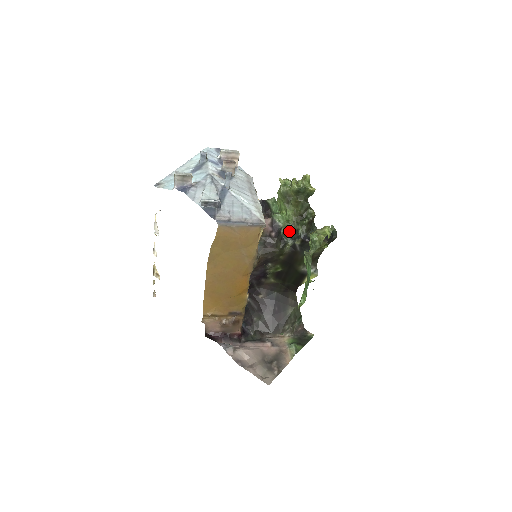
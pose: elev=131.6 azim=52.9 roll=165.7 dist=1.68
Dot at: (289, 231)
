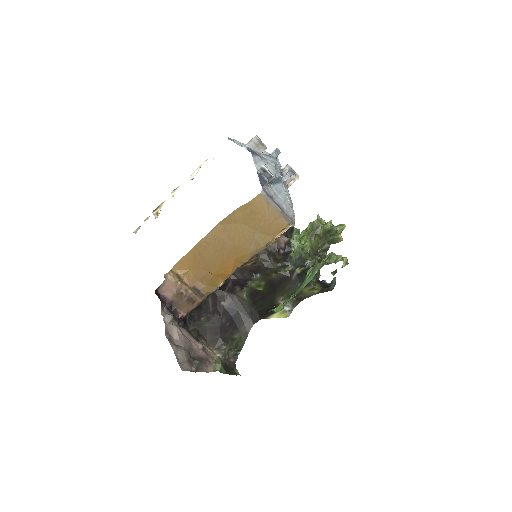
Dot at: (297, 257)
